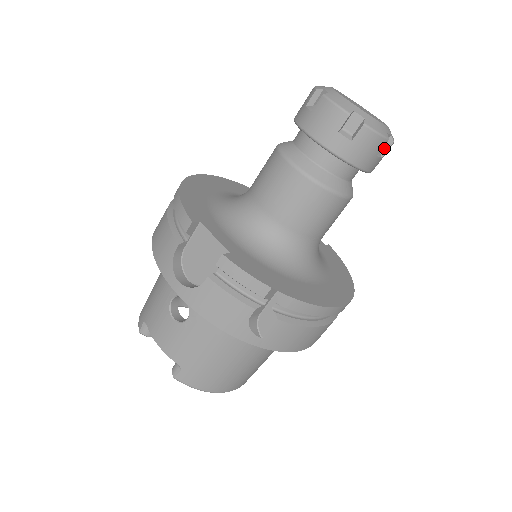
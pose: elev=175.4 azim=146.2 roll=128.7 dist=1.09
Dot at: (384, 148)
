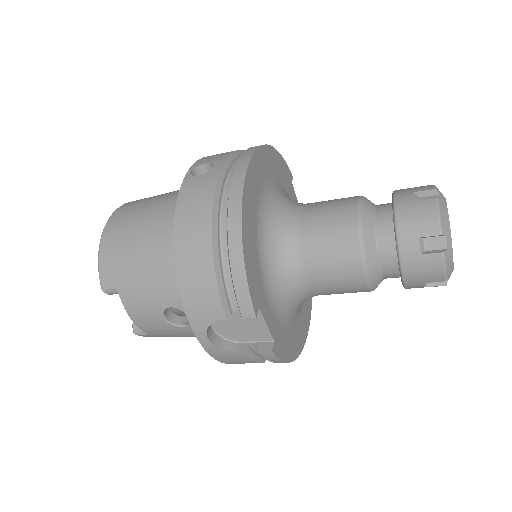
Dot at: occluded
